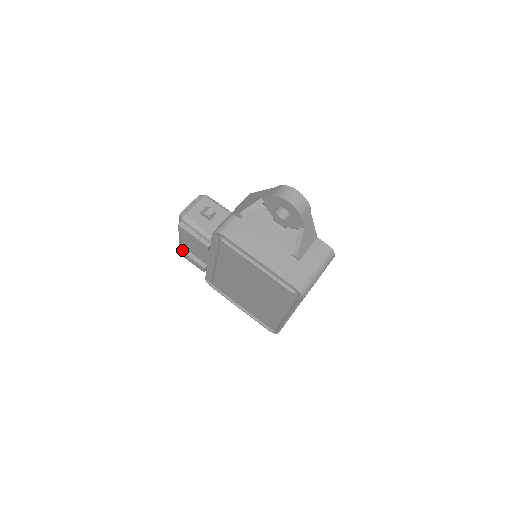
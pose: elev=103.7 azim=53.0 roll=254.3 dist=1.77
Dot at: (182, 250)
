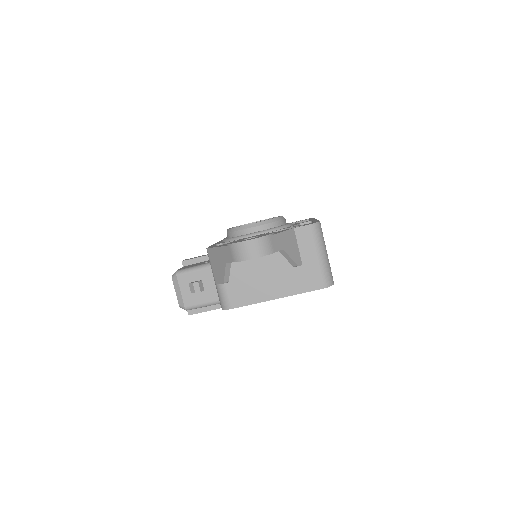
Dot at: occluded
